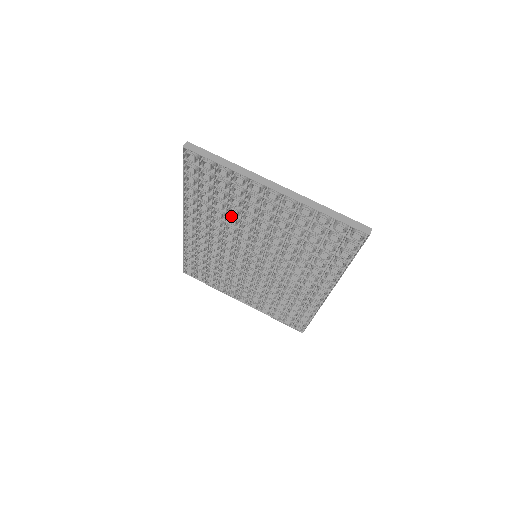
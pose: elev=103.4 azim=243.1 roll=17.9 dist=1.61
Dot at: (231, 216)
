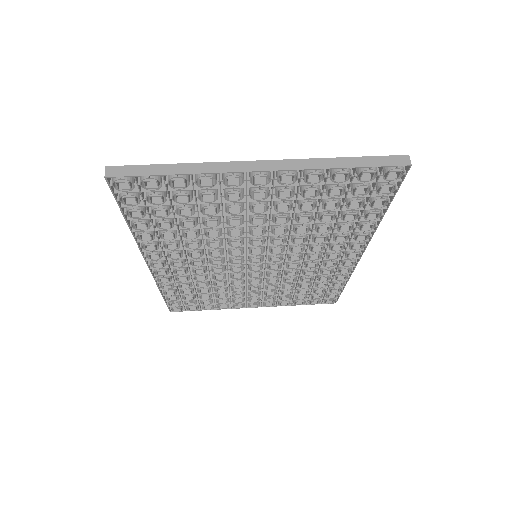
Dot at: (209, 229)
